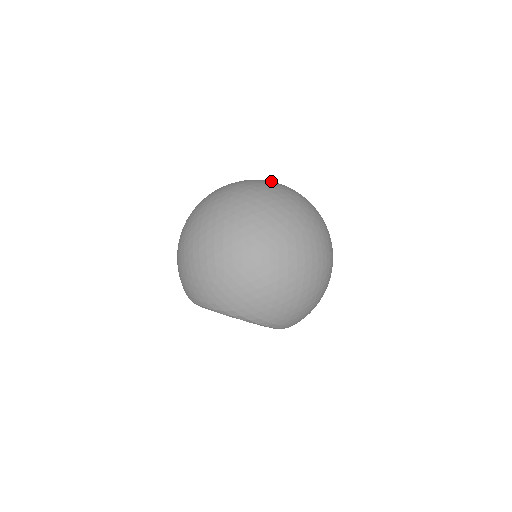
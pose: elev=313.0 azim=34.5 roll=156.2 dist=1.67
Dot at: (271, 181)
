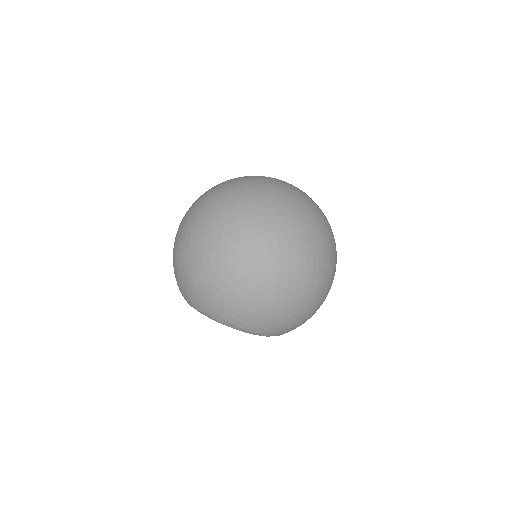
Dot at: (271, 178)
